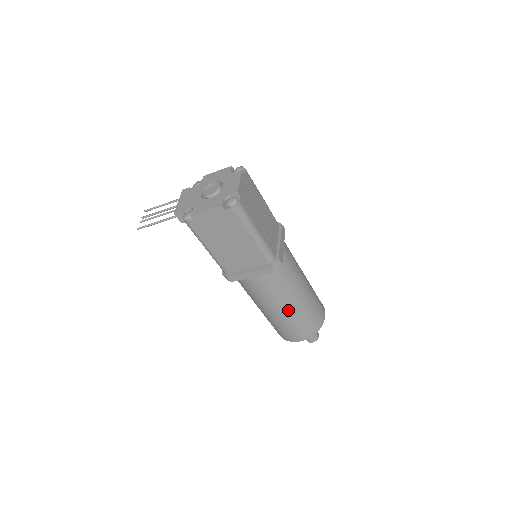
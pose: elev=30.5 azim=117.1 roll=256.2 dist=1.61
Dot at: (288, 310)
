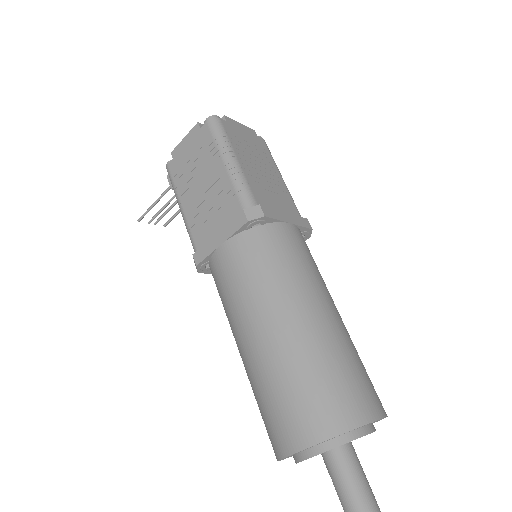
Dot at: (274, 334)
